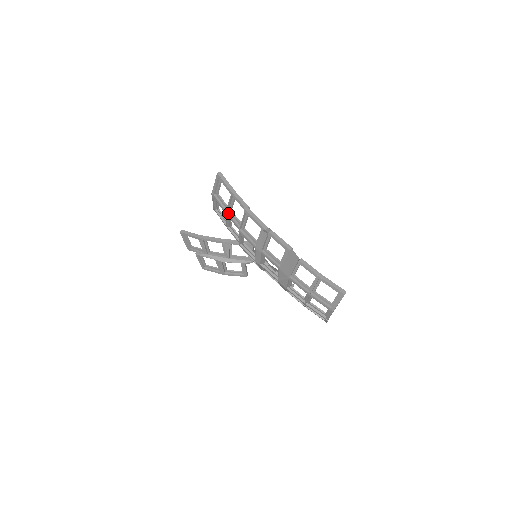
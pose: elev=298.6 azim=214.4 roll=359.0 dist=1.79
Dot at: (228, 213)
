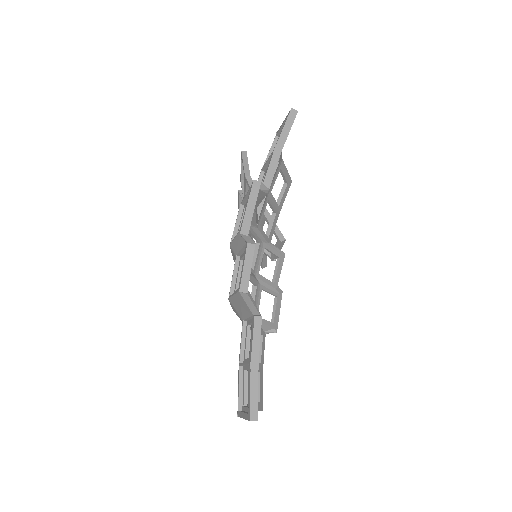
Dot at: (262, 173)
